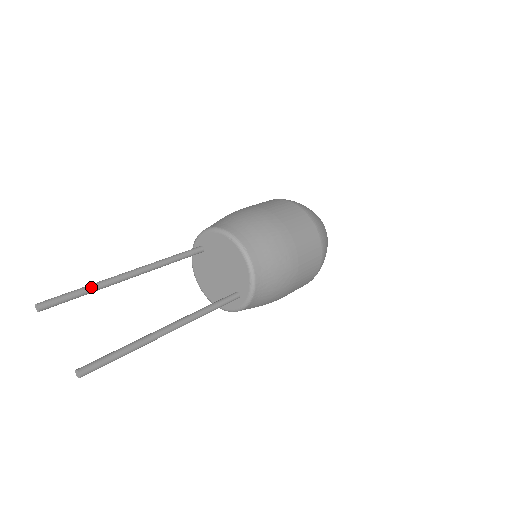
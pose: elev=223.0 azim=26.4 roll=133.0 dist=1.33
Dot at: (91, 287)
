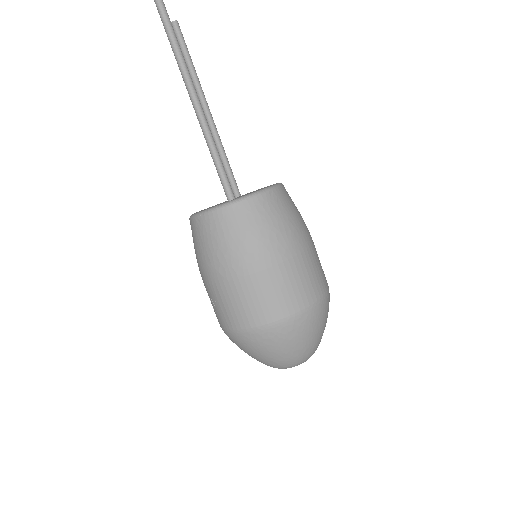
Dot at: occluded
